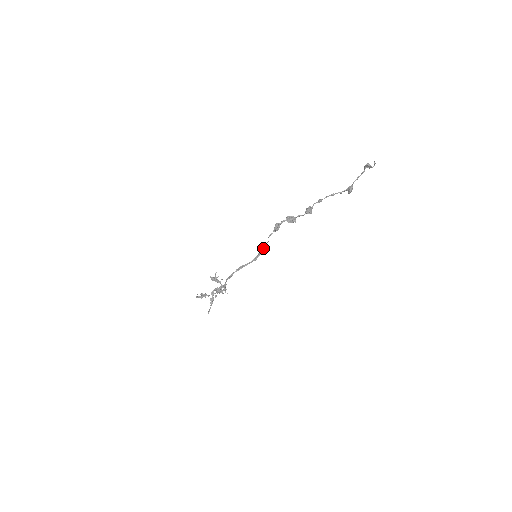
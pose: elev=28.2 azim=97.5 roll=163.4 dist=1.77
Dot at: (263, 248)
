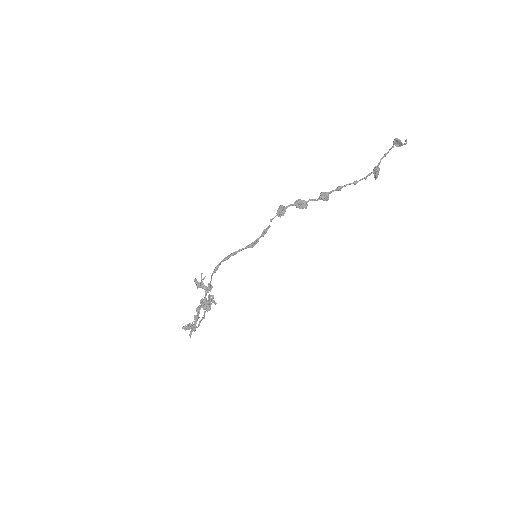
Dot at: (262, 233)
